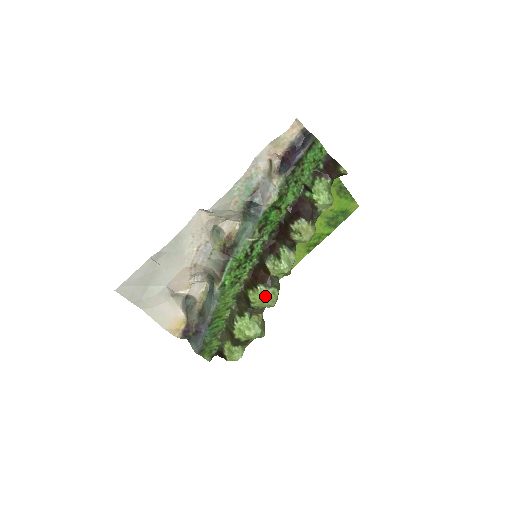
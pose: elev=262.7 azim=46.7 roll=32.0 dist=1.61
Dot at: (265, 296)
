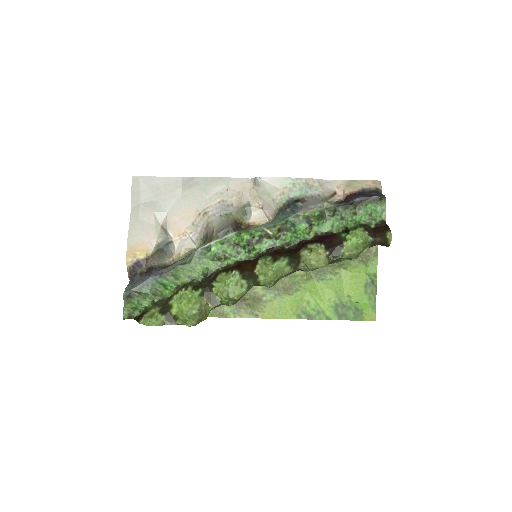
Dot at: (232, 281)
